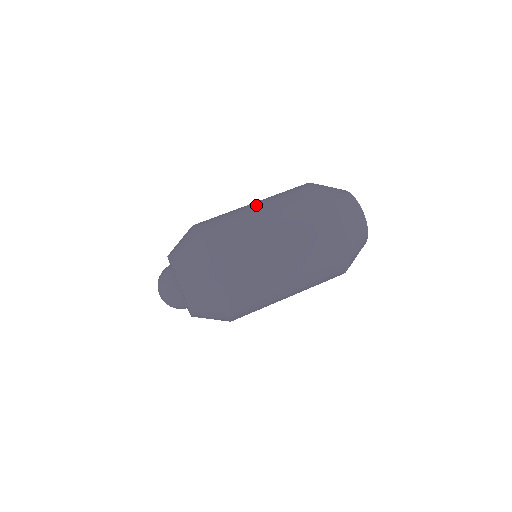
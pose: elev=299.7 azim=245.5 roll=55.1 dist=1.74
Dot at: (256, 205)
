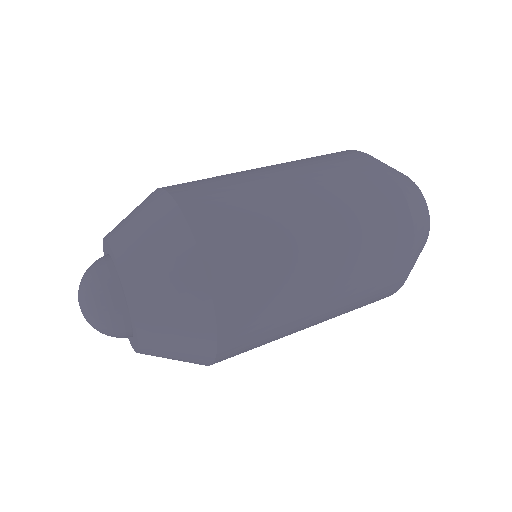
Dot at: occluded
